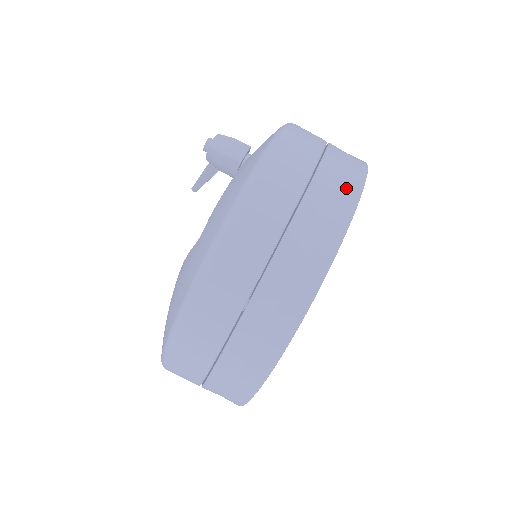
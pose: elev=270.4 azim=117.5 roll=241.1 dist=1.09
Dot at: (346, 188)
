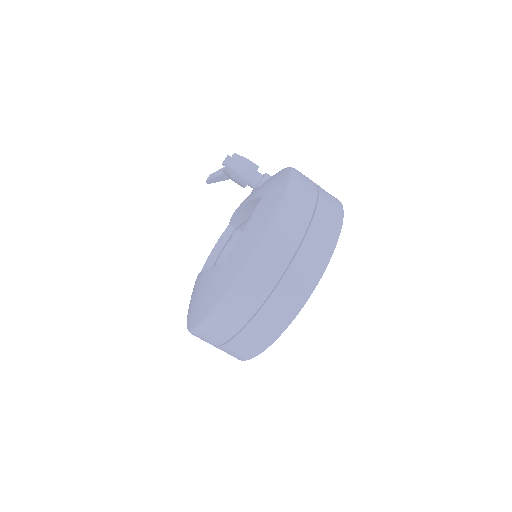
Dot at: (327, 242)
